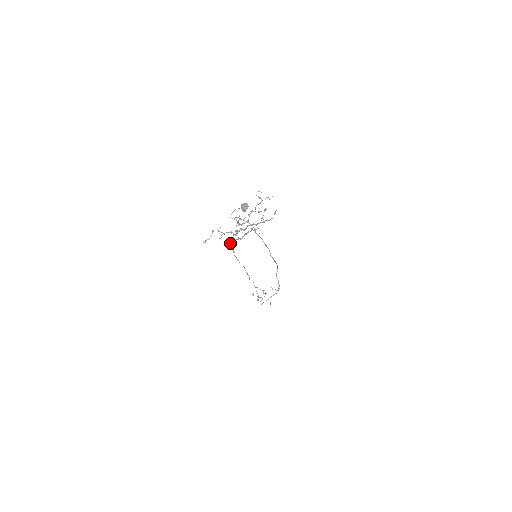
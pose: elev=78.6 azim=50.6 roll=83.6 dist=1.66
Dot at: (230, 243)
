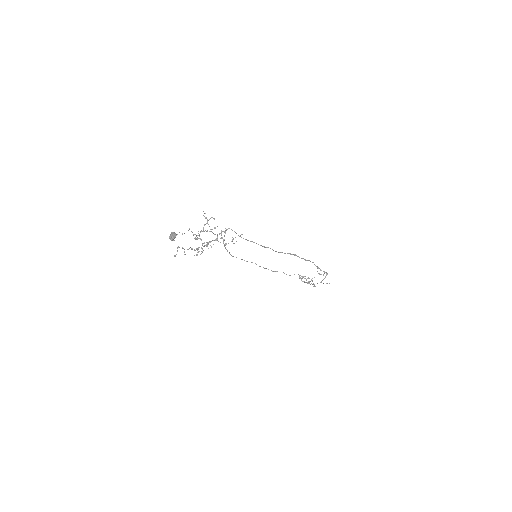
Dot at: occluded
